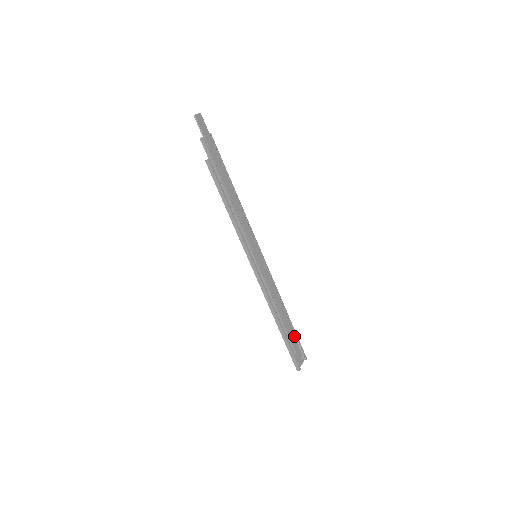
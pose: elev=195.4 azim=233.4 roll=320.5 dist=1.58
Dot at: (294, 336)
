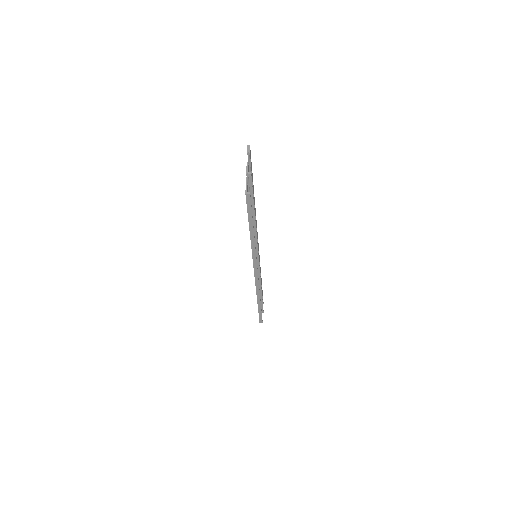
Dot at: occluded
